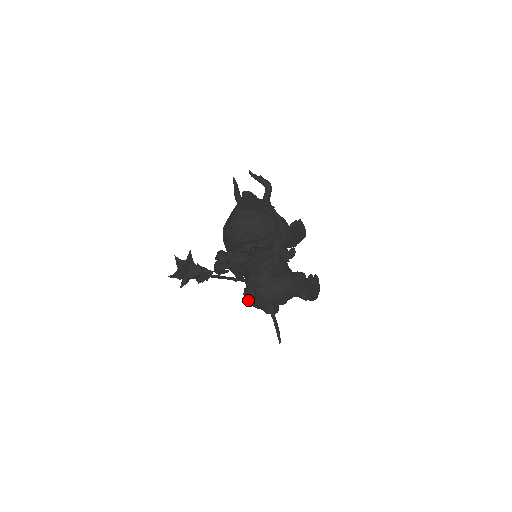
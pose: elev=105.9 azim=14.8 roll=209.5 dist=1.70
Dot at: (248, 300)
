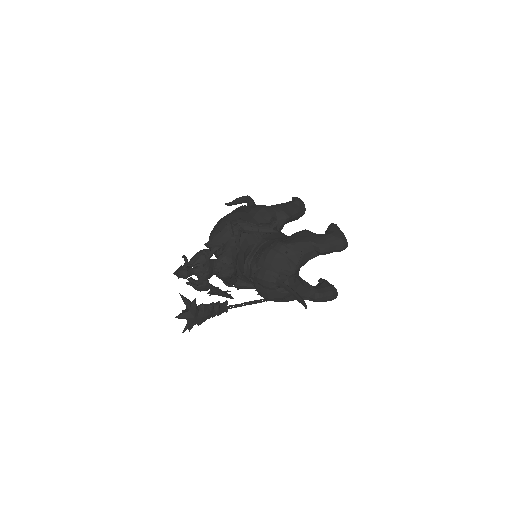
Dot at: (265, 297)
